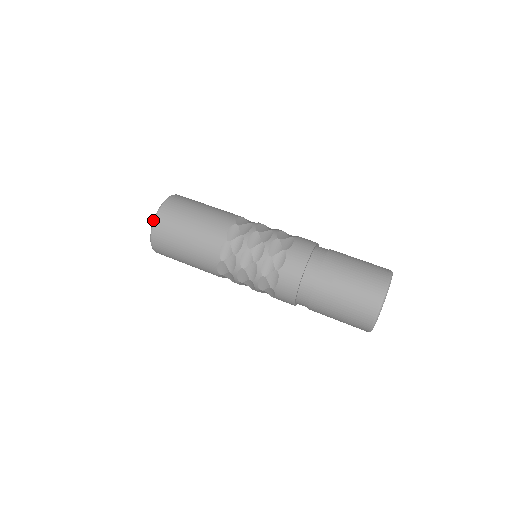
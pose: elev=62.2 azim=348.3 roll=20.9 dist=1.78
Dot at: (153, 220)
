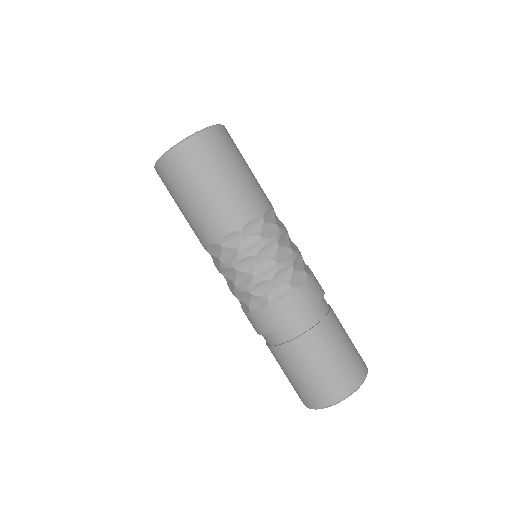
Dot at: occluded
